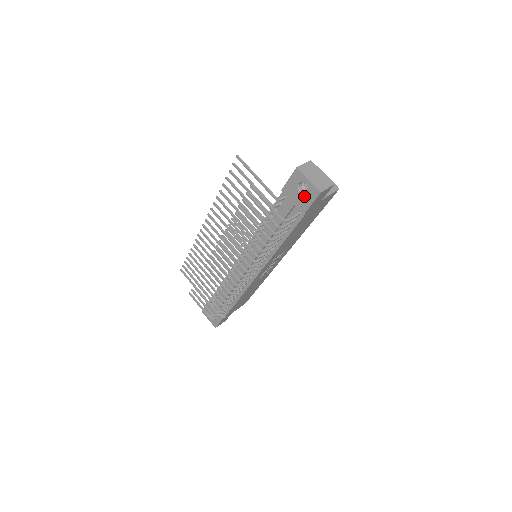
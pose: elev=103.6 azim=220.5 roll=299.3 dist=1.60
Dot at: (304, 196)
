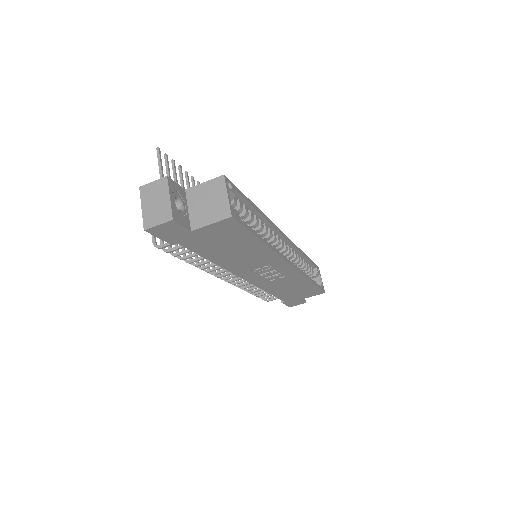
Dot at: occluded
